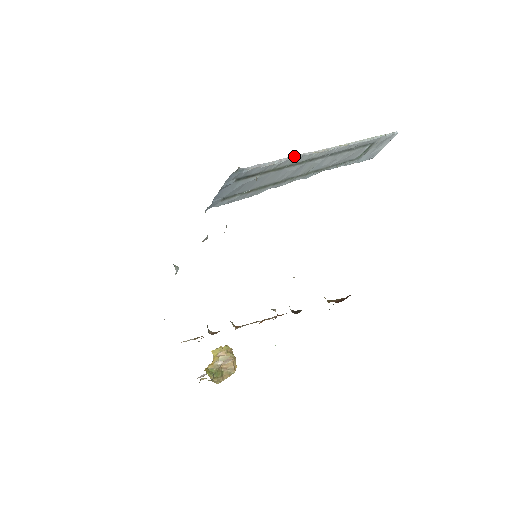
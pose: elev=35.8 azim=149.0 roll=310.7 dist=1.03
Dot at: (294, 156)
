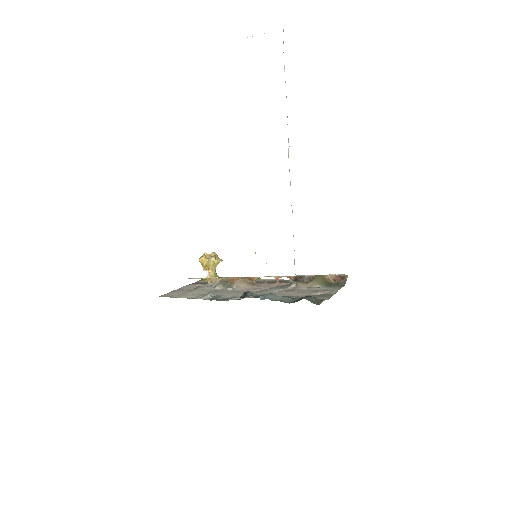
Dot at: occluded
